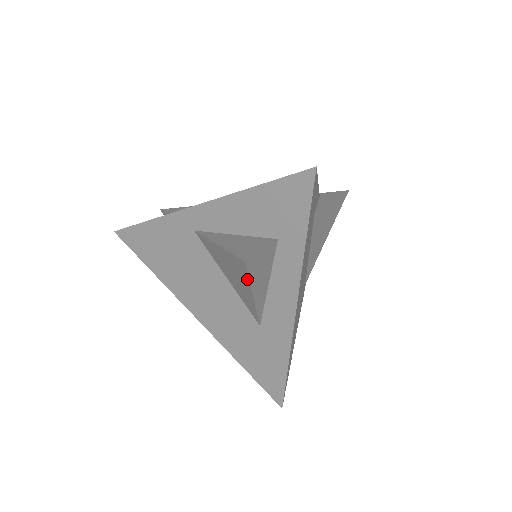
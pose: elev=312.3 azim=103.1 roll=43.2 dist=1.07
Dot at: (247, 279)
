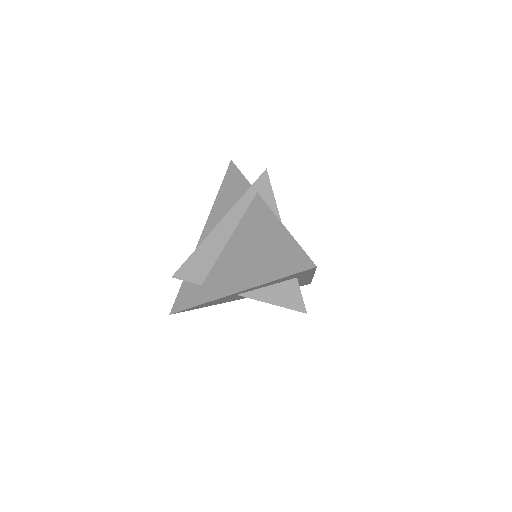
Dot at: occluded
